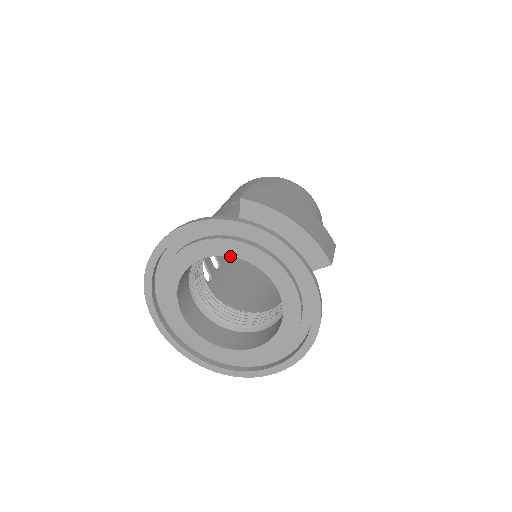
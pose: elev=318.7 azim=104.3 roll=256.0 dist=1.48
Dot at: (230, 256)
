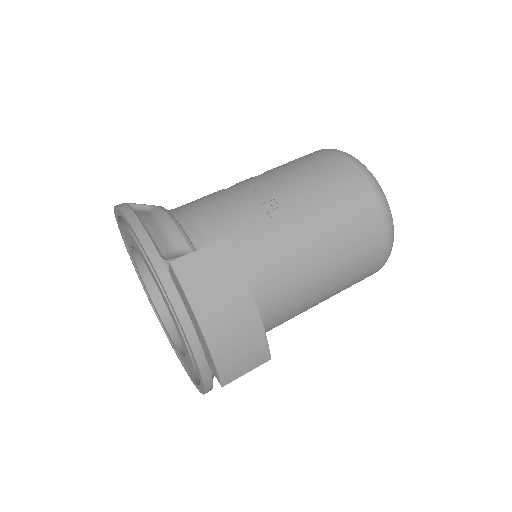
Dot at: (156, 284)
